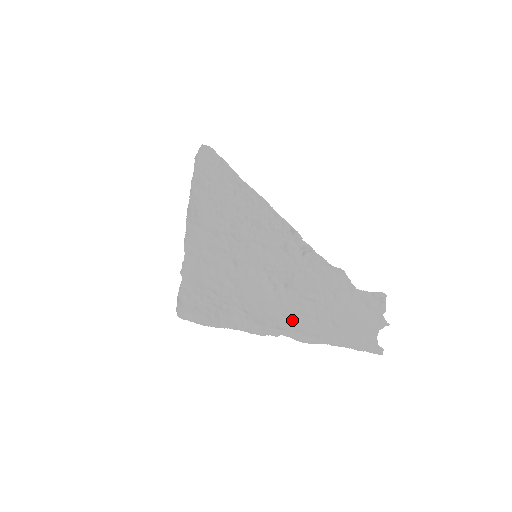
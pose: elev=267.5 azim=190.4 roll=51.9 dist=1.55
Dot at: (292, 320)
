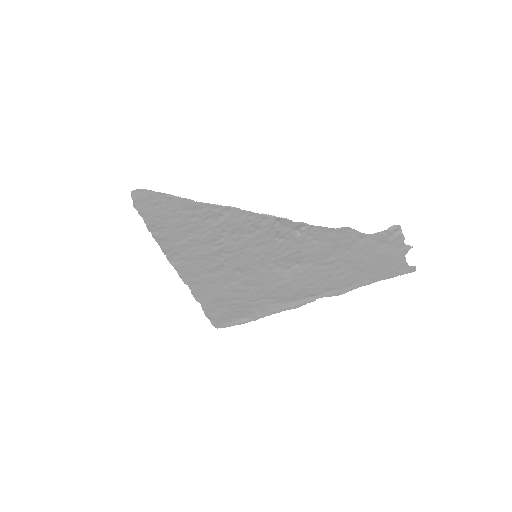
Dot at: (320, 285)
